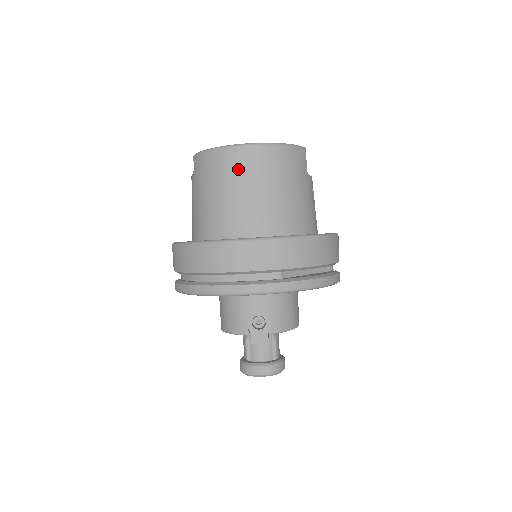
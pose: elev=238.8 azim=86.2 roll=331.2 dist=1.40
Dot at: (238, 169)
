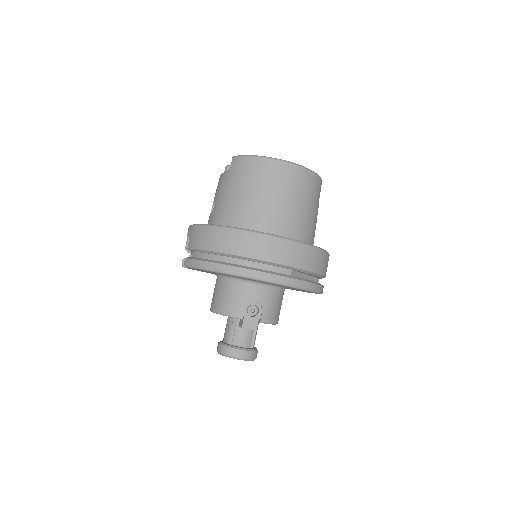
Dot at: (275, 178)
